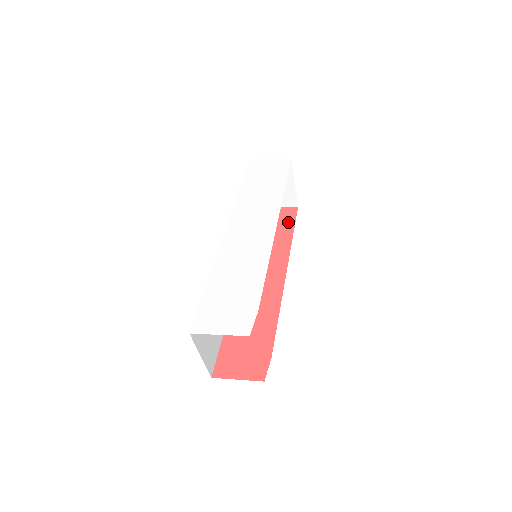
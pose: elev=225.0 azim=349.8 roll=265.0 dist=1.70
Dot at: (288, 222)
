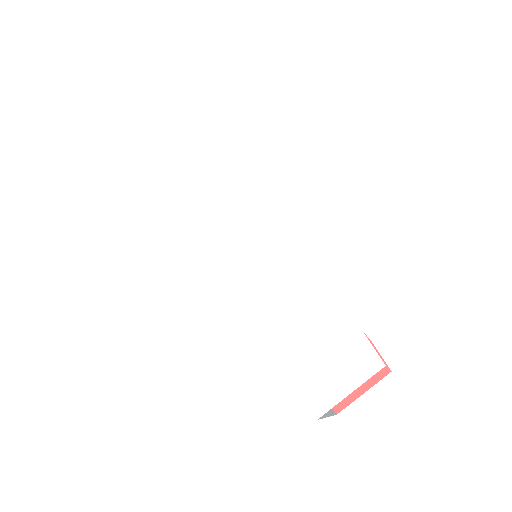
Dot at: occluded
